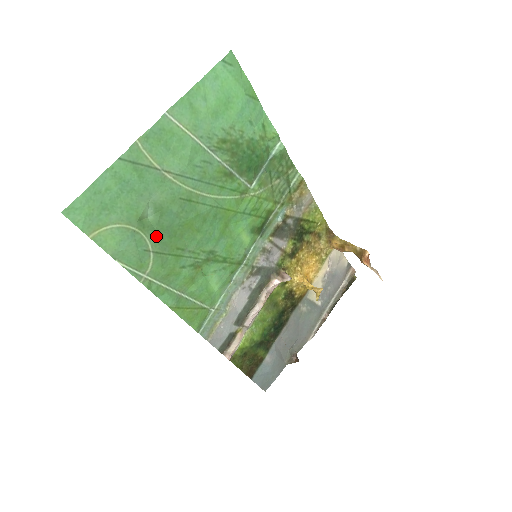
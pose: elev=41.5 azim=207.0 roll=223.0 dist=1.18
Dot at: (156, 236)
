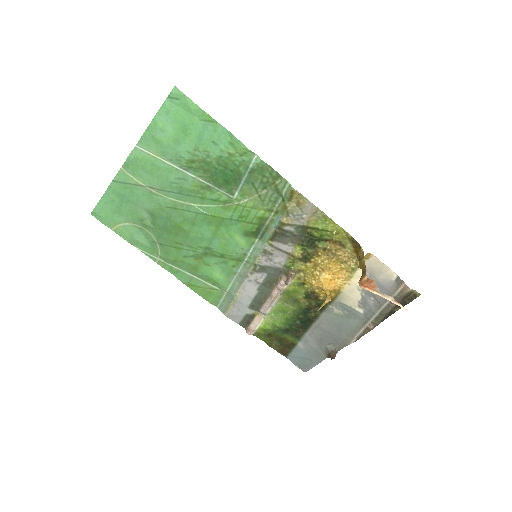
Dot at: (157, 232)
